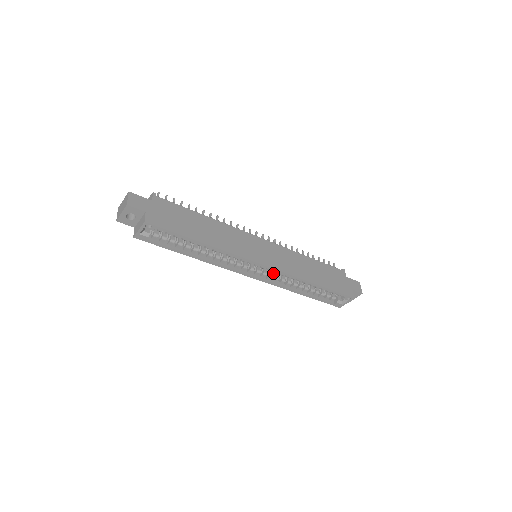
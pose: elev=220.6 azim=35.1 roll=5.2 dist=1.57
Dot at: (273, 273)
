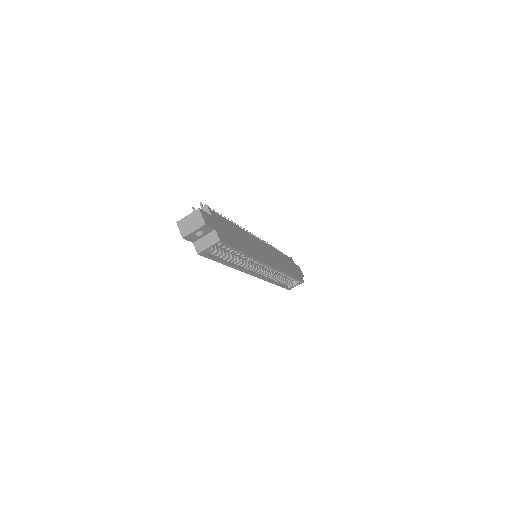
Dot at: (265, 270)
